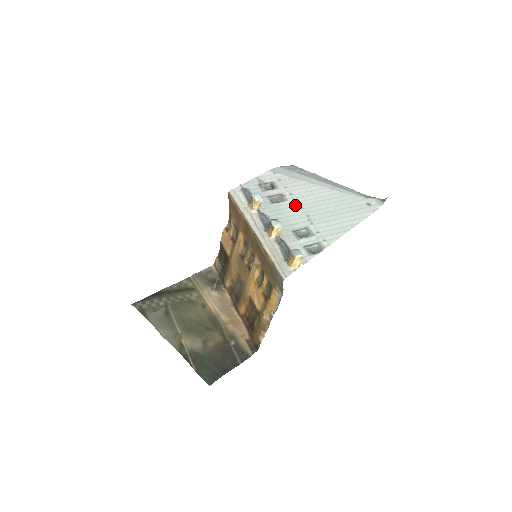
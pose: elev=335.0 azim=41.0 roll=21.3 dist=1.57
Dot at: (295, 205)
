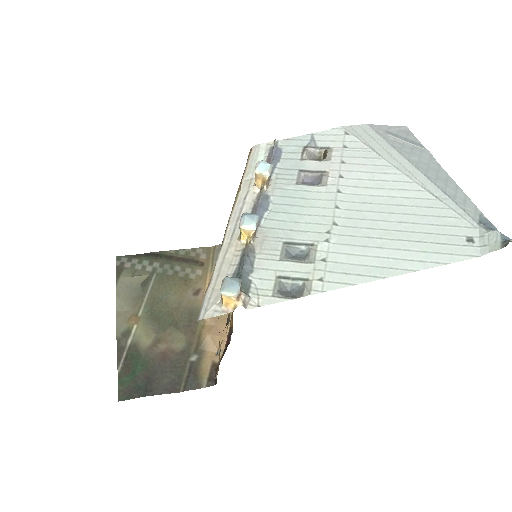
Dot at: (330, 198)
